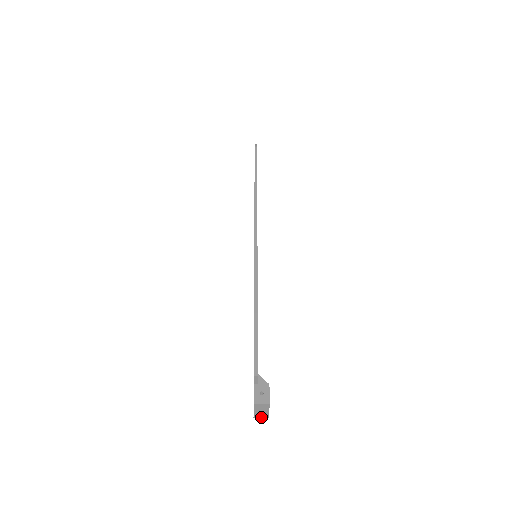
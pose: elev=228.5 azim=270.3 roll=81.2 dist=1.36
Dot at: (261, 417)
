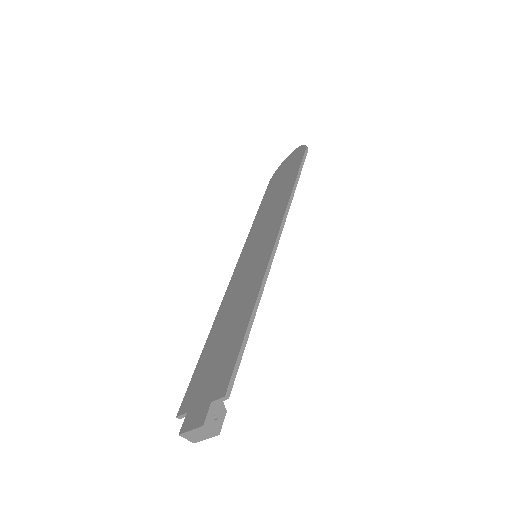
Dot at: (188, 438)
